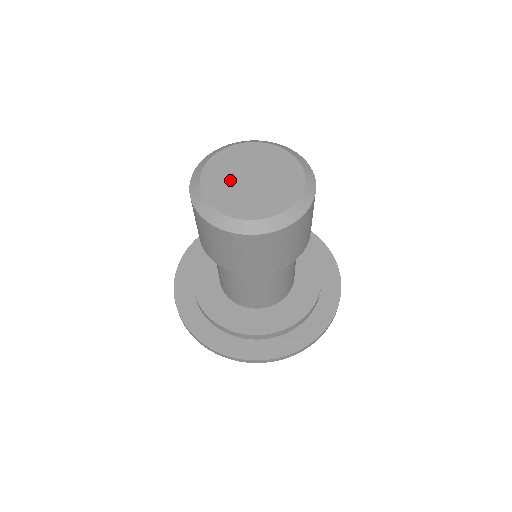
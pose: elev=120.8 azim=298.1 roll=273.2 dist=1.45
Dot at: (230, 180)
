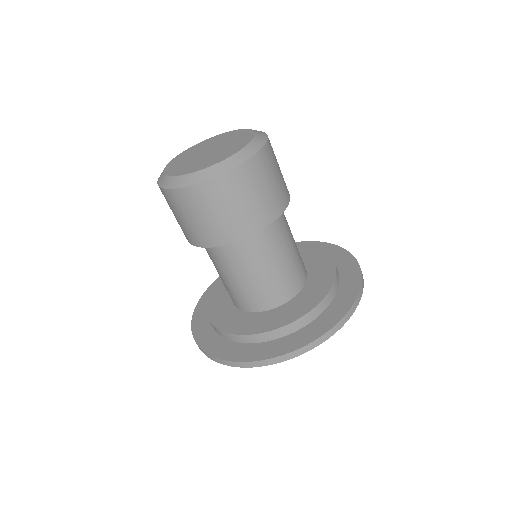
Dot at: (191, 157)
